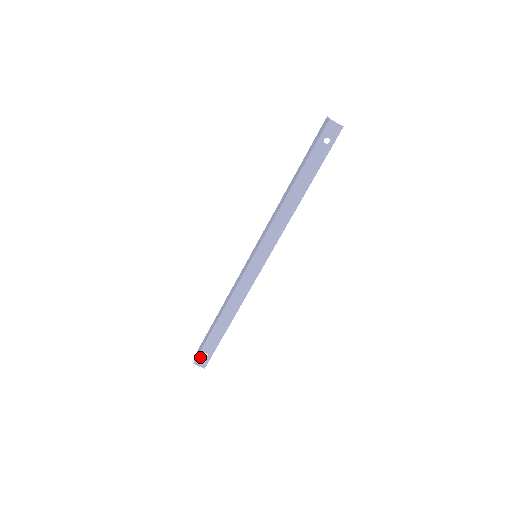
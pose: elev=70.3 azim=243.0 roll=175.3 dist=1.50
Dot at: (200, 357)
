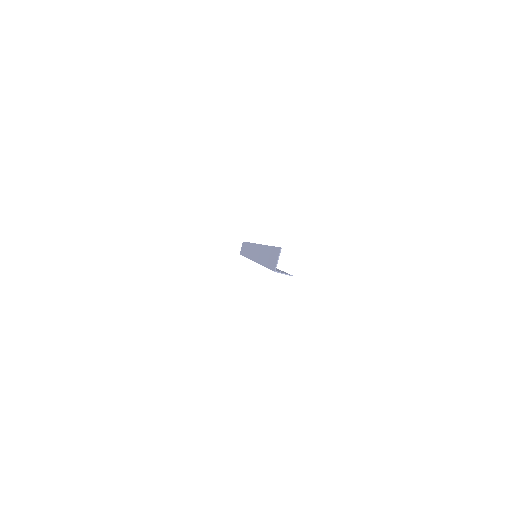
Dot at: occluded
